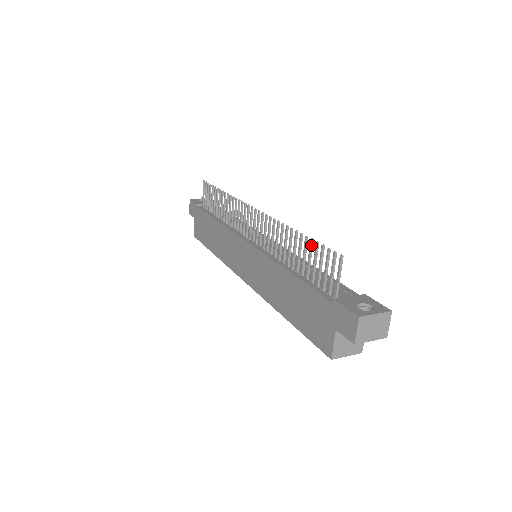
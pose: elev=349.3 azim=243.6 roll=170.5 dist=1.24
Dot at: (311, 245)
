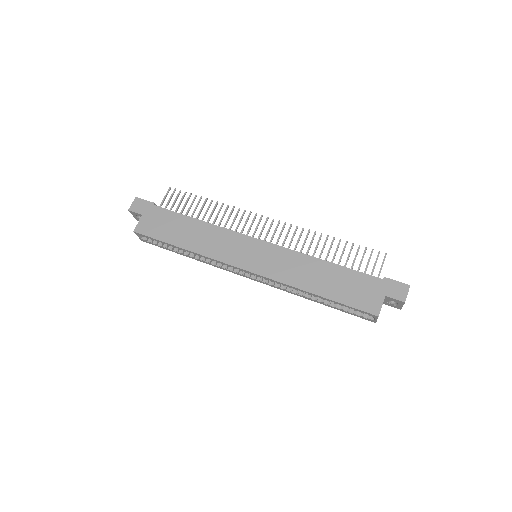
Dot at: occluded
